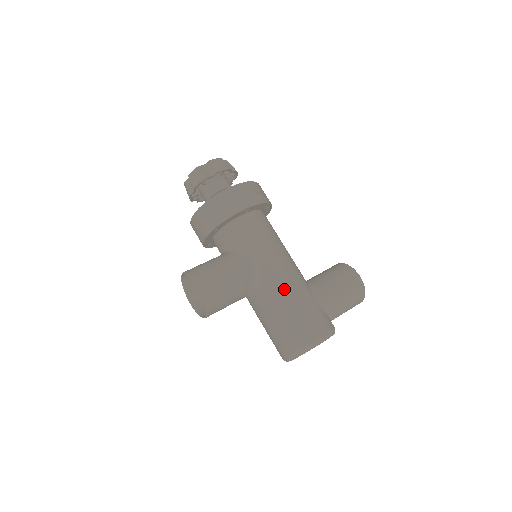
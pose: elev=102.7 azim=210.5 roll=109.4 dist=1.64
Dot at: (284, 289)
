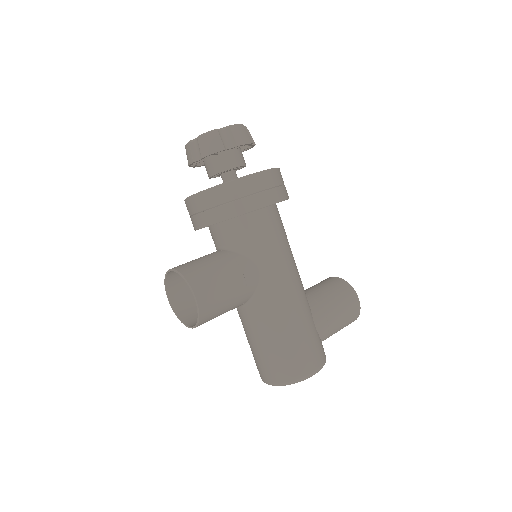
Dot at: (289, 310)
